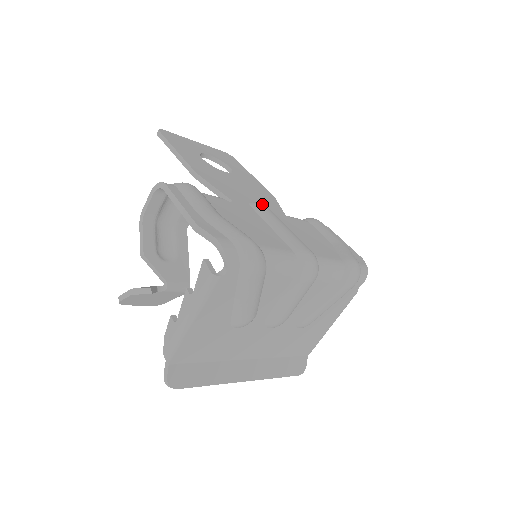
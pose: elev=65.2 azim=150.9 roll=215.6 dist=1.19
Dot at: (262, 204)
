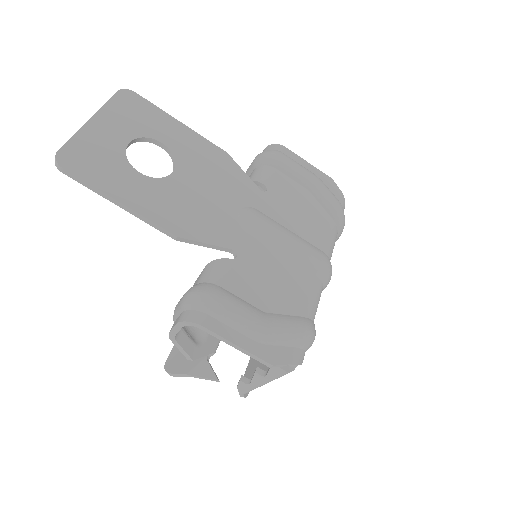
Dot at: (250, 216)
